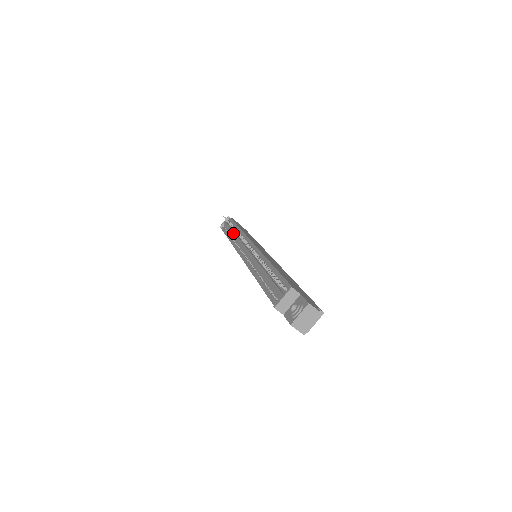
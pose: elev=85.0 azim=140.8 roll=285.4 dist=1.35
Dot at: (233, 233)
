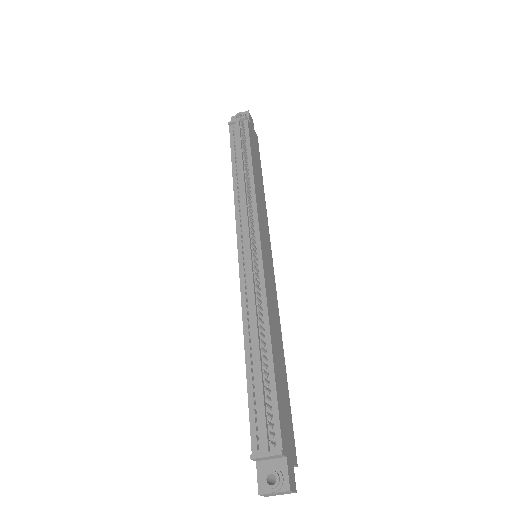
Dot at: (242, 179)
